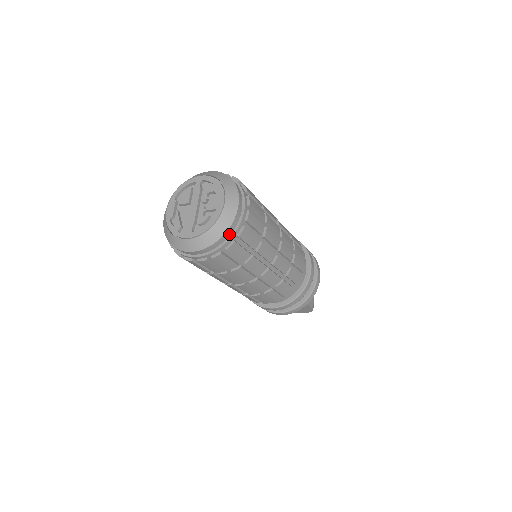
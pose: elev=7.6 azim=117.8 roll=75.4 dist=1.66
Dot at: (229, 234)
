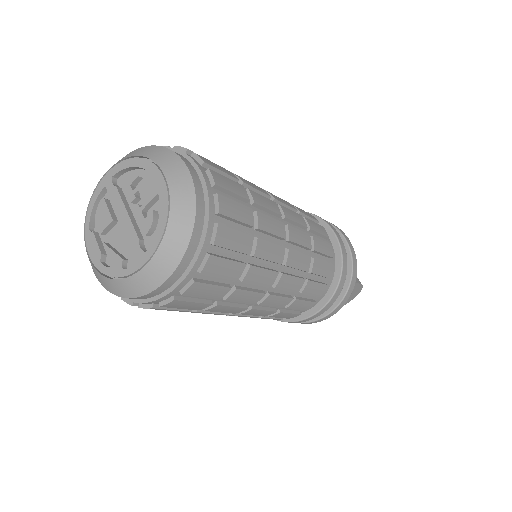
Dot at: (202, 217)
